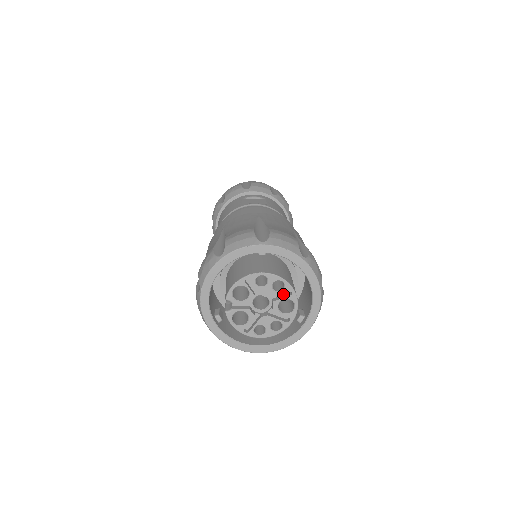
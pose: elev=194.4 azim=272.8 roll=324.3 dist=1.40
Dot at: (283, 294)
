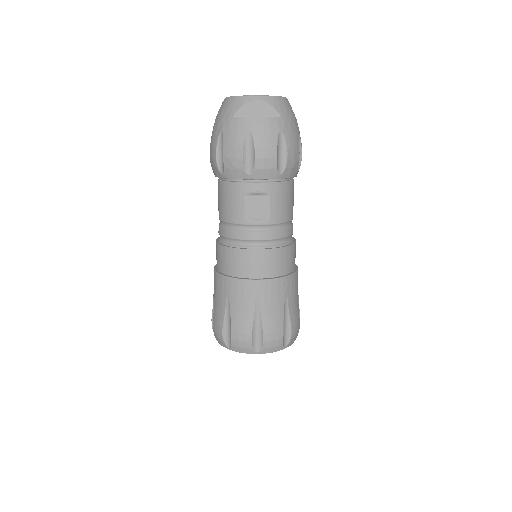
Dot at: occluded
